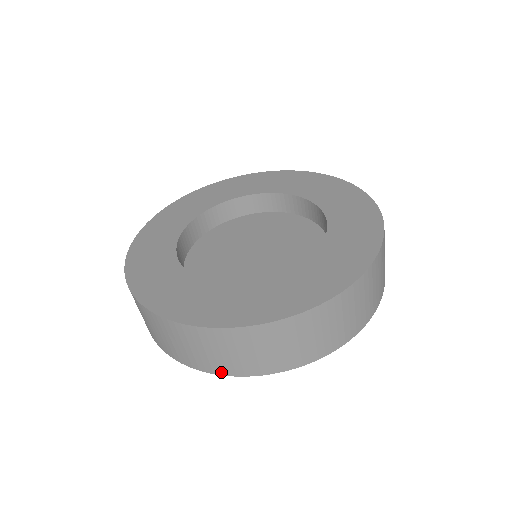
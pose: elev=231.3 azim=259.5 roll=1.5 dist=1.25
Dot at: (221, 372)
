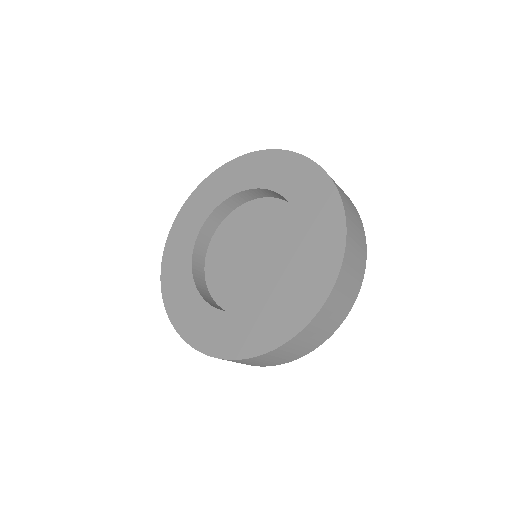
Dot at: (275, 365)
